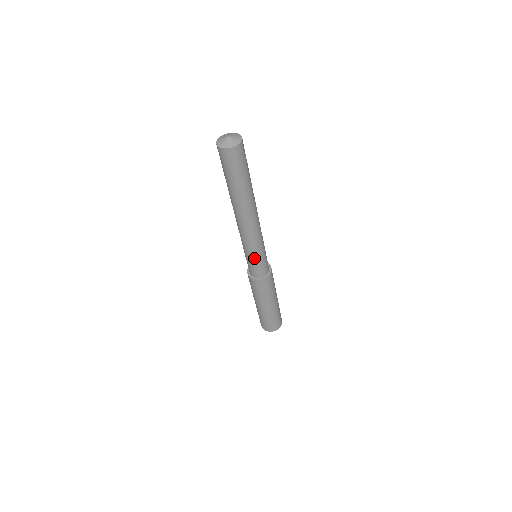
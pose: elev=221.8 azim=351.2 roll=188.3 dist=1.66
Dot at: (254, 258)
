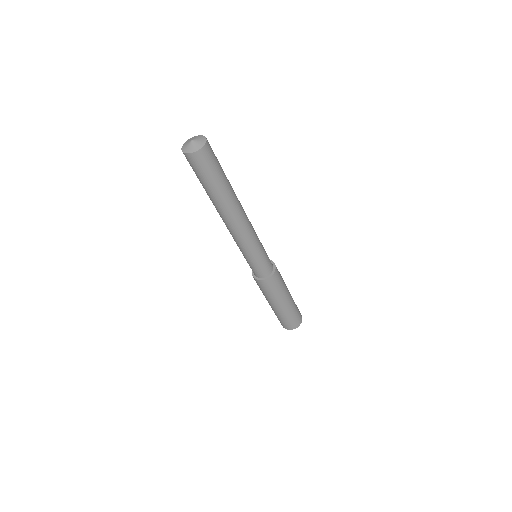
Dot at: (260, 255)
